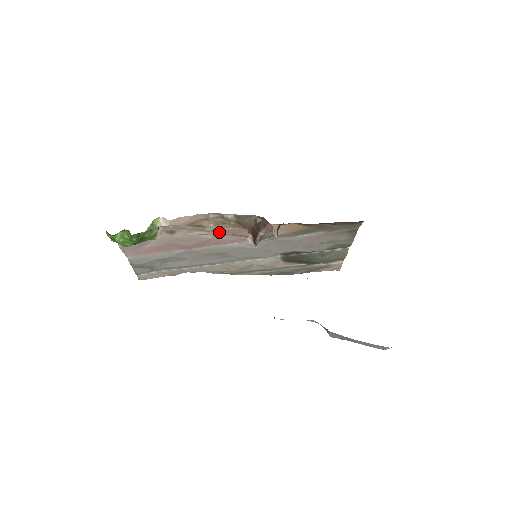
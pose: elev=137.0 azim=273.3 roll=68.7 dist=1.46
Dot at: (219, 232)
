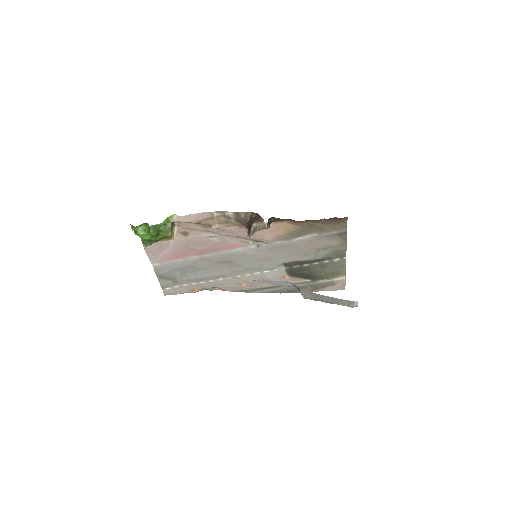
Dot at: (224, 233)
